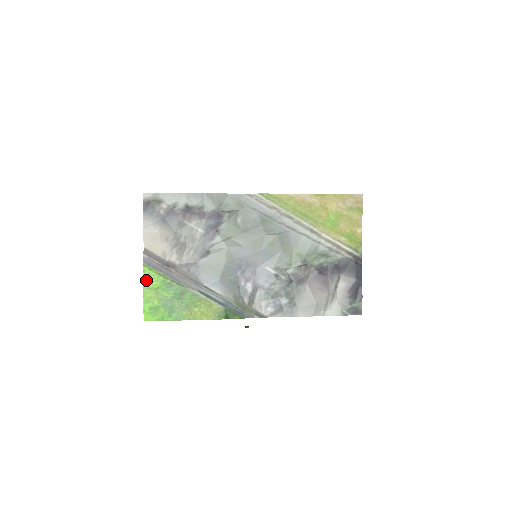
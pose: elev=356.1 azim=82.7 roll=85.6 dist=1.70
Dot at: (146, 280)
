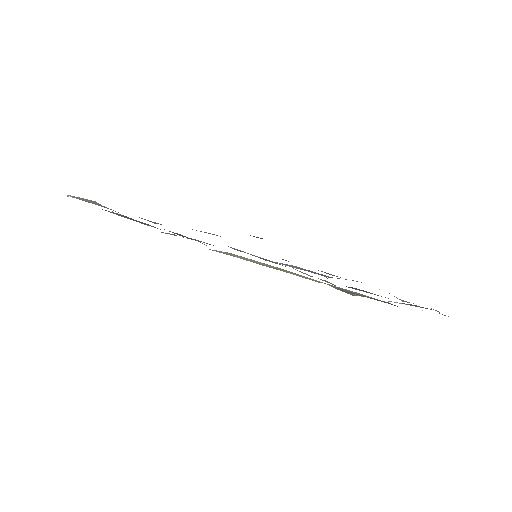
Dot at: occluded
